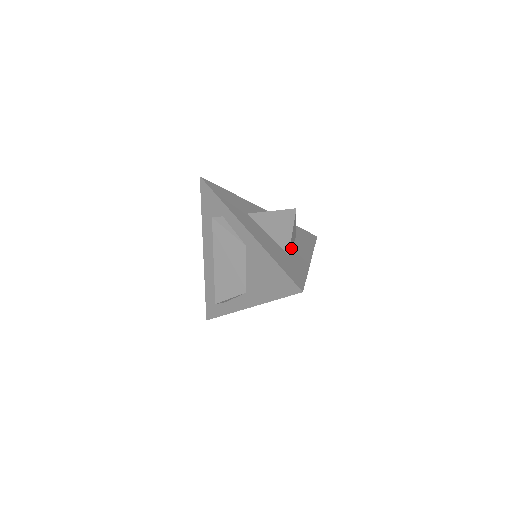
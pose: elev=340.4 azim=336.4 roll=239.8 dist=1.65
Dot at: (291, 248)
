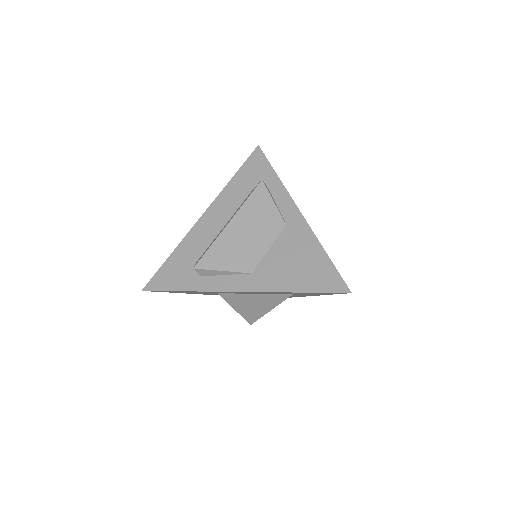
Dot at: occluded
